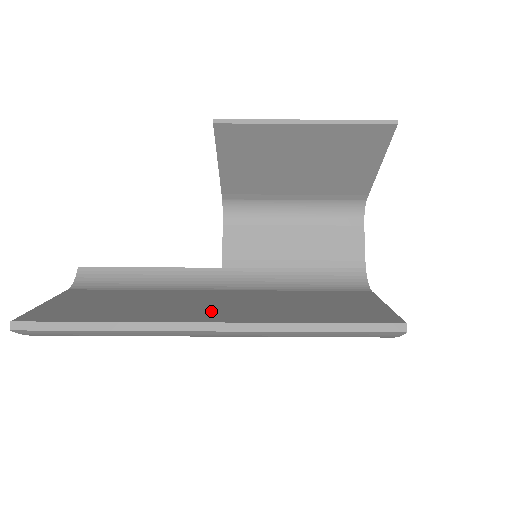
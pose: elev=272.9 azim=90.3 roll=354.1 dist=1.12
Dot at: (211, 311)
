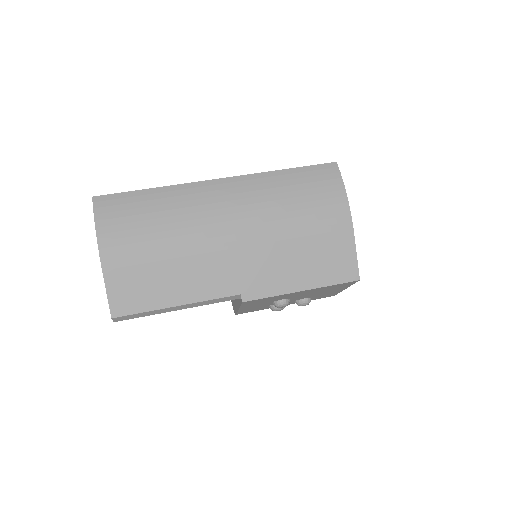
Dot at: occluded
